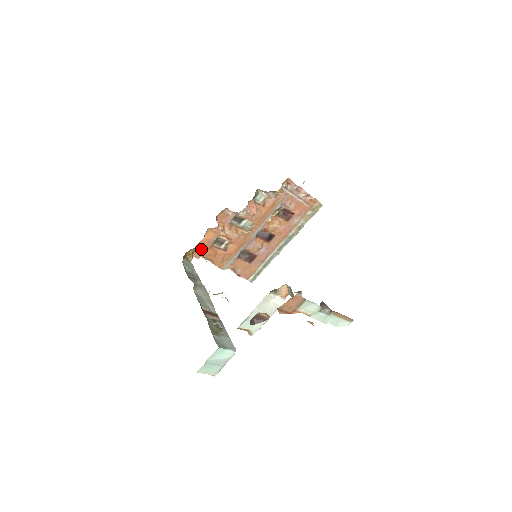
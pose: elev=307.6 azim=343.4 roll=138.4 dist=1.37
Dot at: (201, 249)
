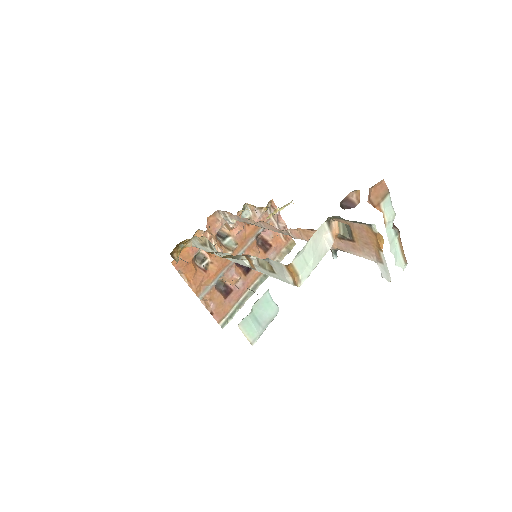
Dot at: (183, 259)
